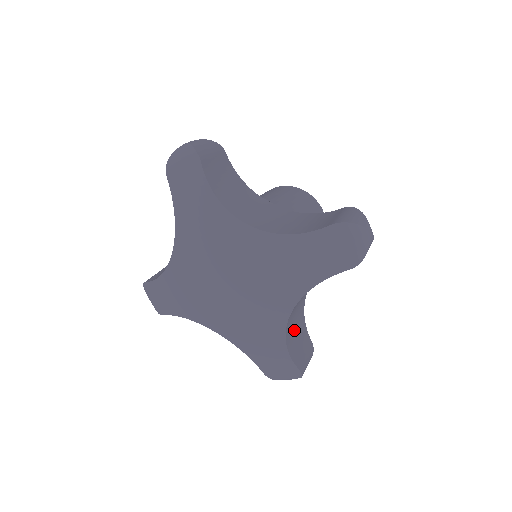
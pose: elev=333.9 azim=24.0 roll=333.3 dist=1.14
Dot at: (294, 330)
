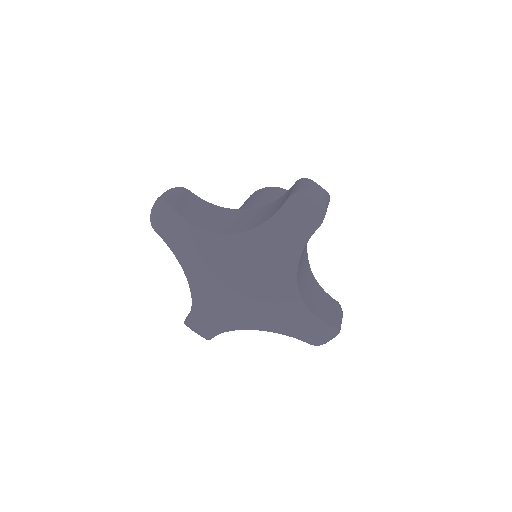
Dot at: (312, 297)
